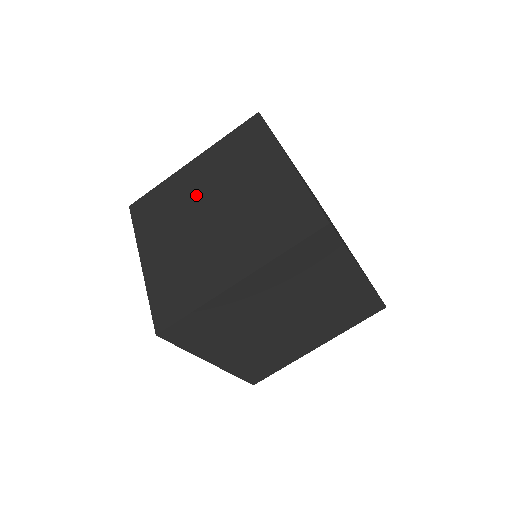
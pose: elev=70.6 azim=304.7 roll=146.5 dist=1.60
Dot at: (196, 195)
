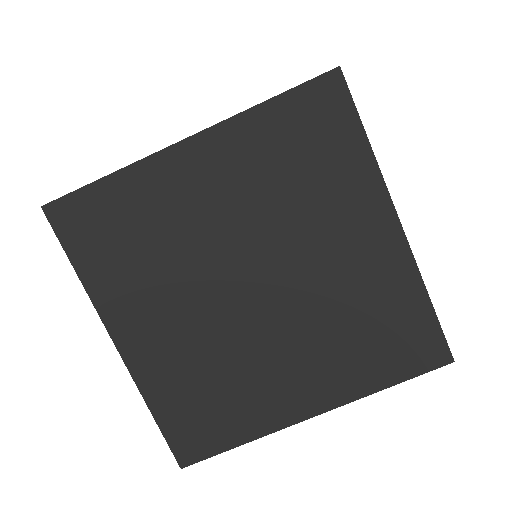
Dot at: (212, 235)
